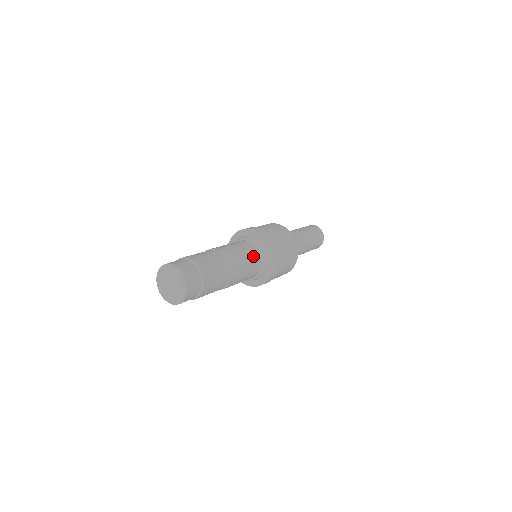
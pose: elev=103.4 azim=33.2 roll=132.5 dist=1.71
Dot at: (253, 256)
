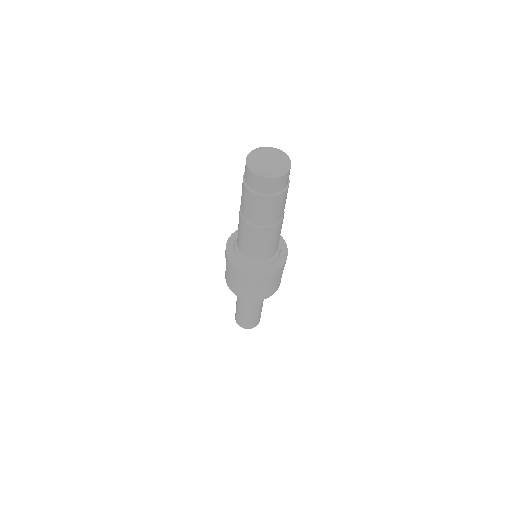
Dot at: occluded
